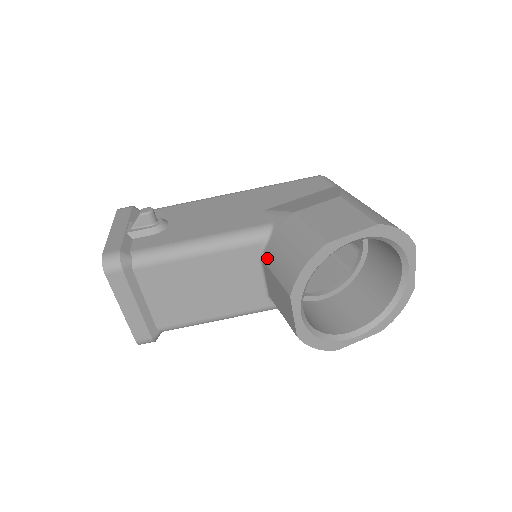
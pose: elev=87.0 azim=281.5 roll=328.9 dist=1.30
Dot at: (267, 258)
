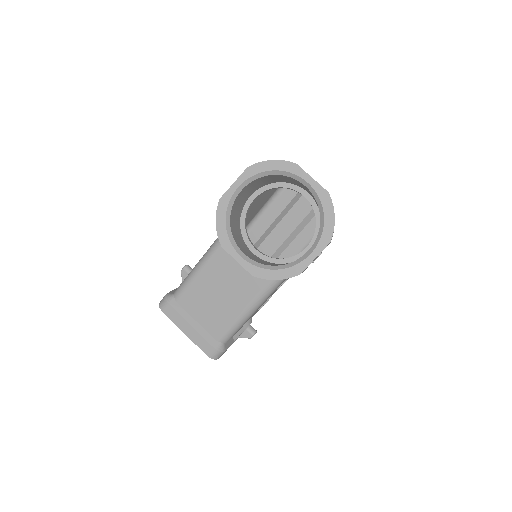
Dot at: occluded
